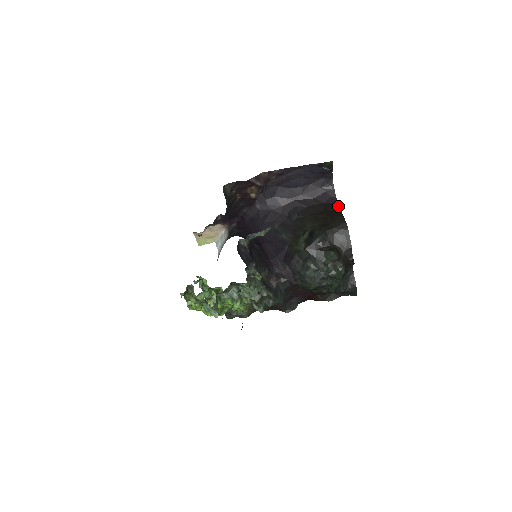
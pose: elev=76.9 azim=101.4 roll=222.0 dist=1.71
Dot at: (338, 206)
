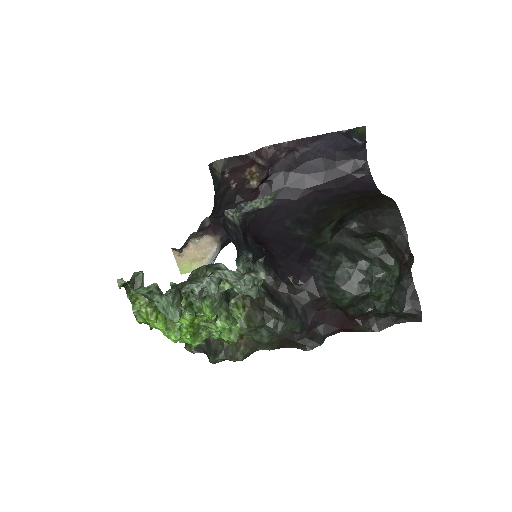
Dot at: (378, 191)
